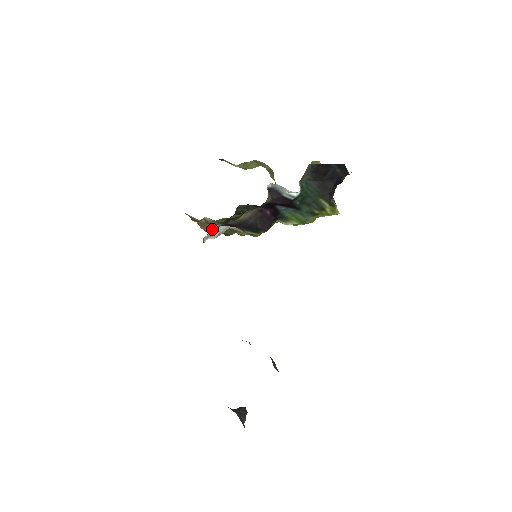
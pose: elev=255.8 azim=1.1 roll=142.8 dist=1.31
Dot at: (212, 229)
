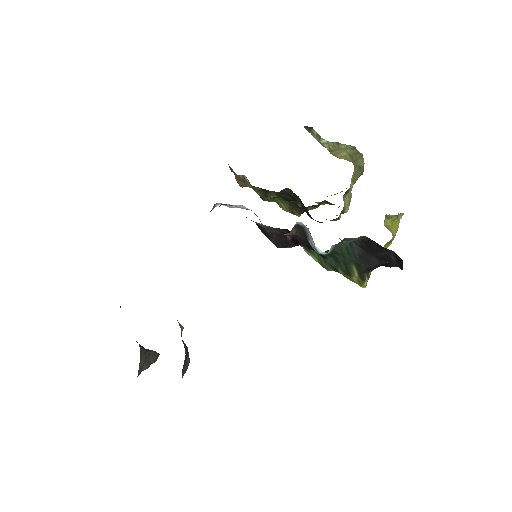
Dot at: occluded
